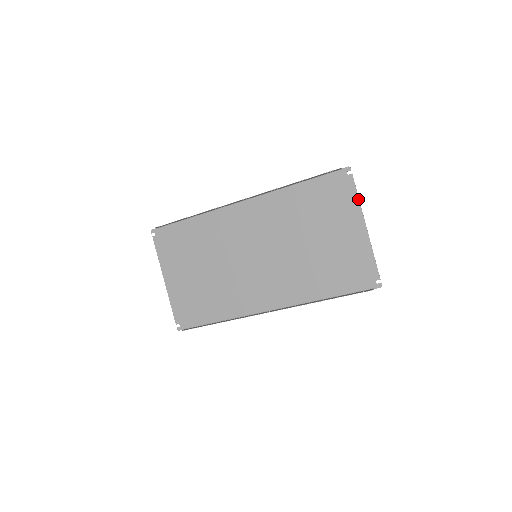
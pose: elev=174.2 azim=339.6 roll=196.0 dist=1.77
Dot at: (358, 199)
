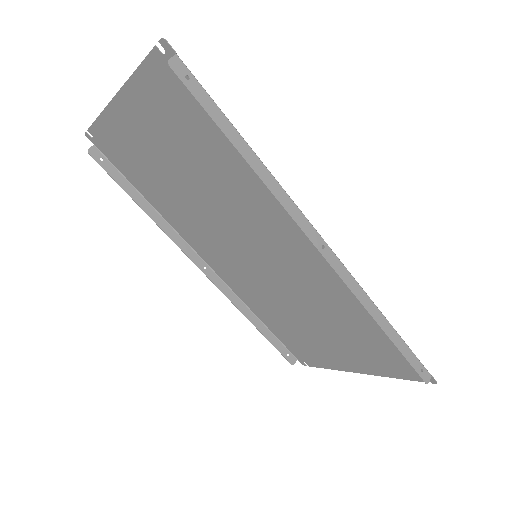
Dot at: (392, 377)
